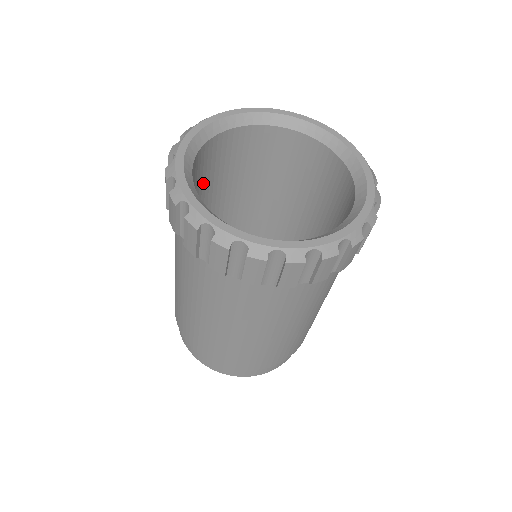
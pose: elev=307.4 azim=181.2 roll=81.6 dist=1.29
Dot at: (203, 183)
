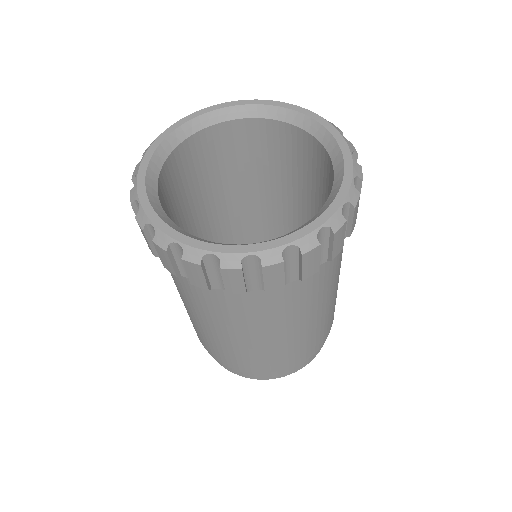
Dot at: (215, 169)
